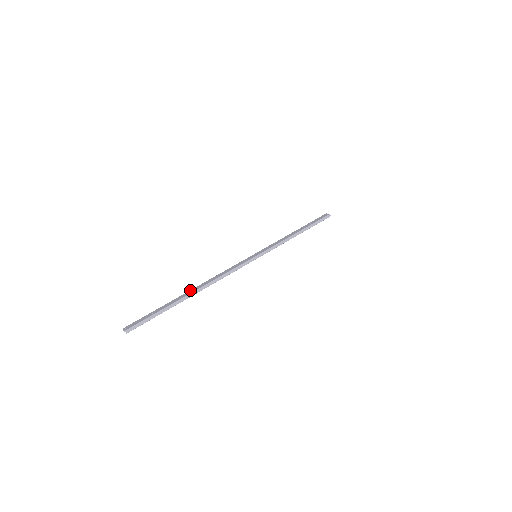
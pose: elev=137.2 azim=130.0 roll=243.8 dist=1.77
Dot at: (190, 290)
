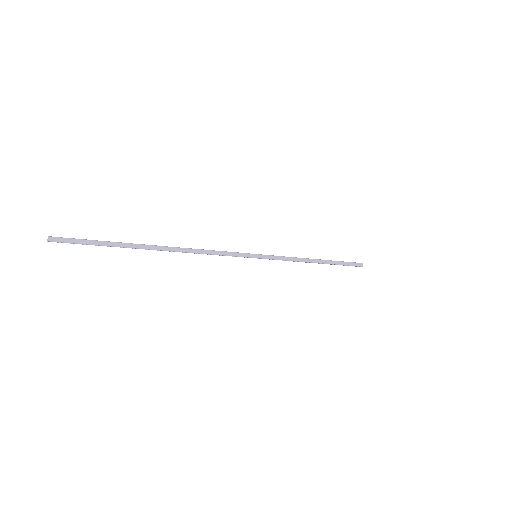
Dot at: occluded
